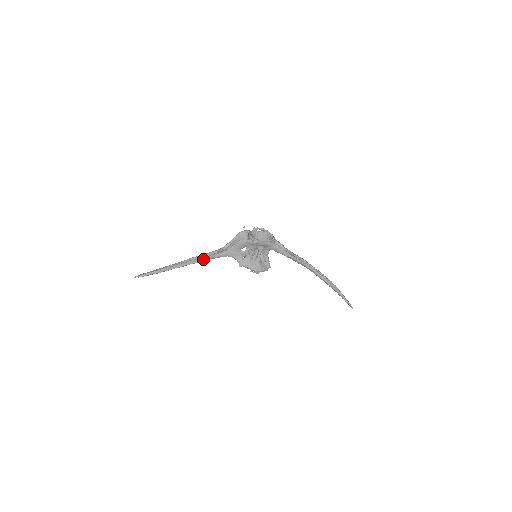
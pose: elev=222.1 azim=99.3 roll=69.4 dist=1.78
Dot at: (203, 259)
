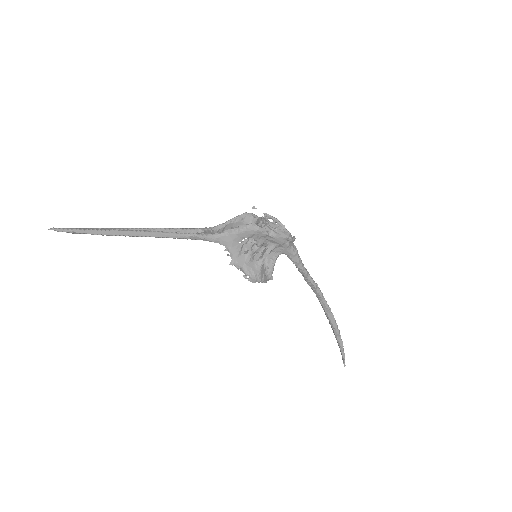
Dot at: (179, 235)
